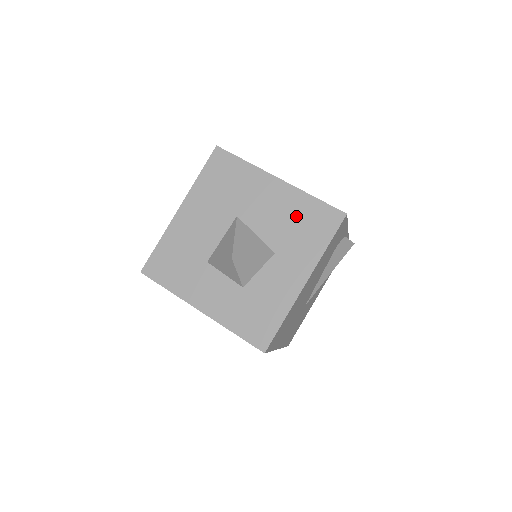
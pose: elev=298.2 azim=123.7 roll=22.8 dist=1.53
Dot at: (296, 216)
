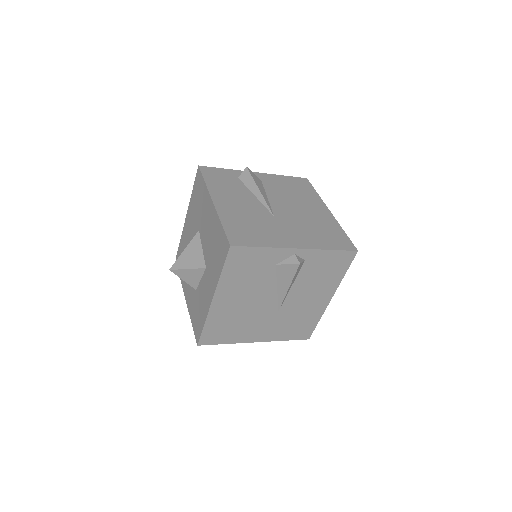
Dot at: (214, 239)
